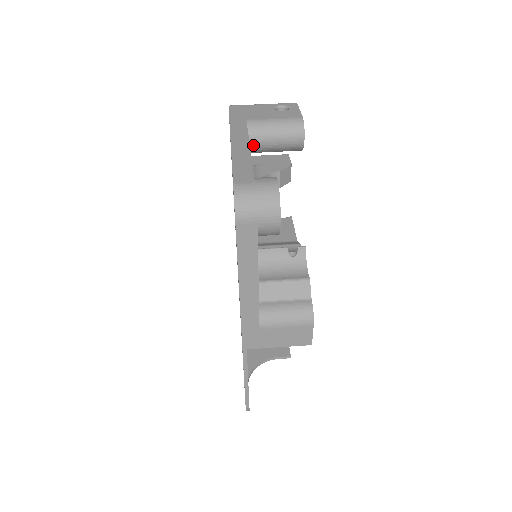
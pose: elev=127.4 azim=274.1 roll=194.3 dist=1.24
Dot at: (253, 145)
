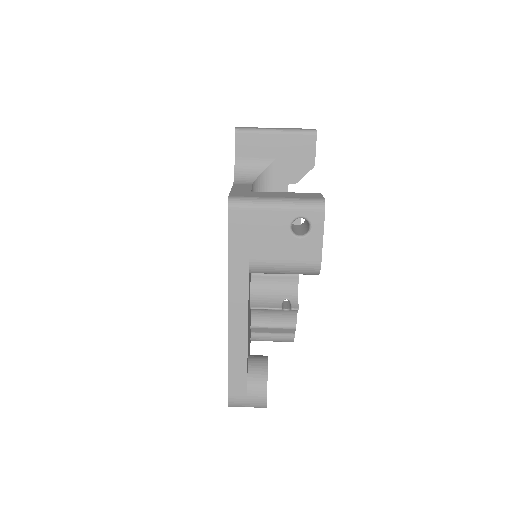
Dot at: occluded
